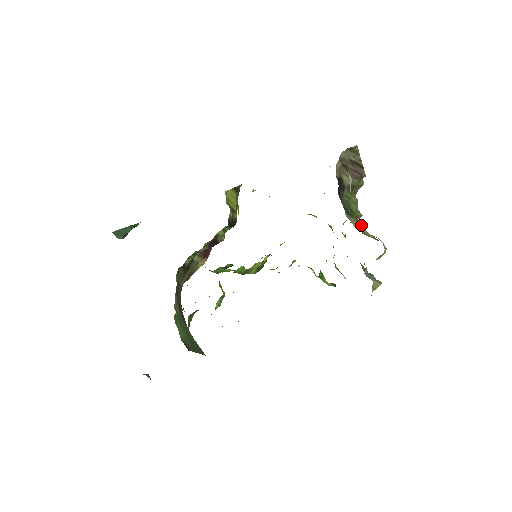
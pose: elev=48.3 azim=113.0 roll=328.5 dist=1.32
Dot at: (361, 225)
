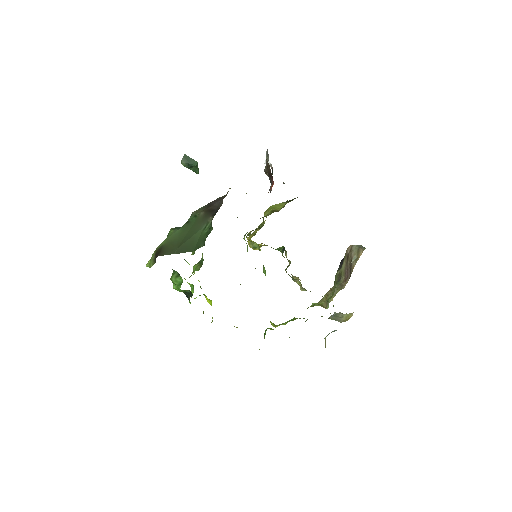
Dot at: occluded
